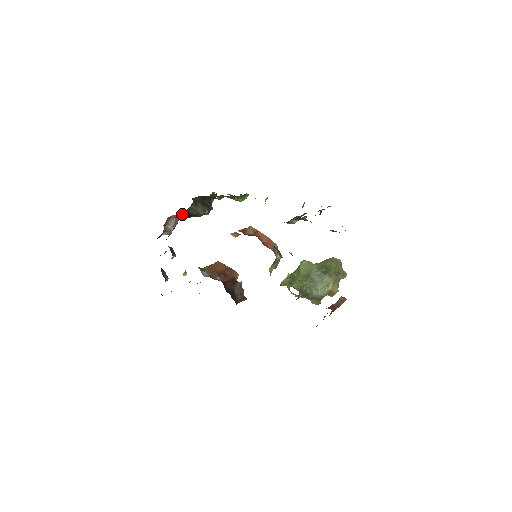
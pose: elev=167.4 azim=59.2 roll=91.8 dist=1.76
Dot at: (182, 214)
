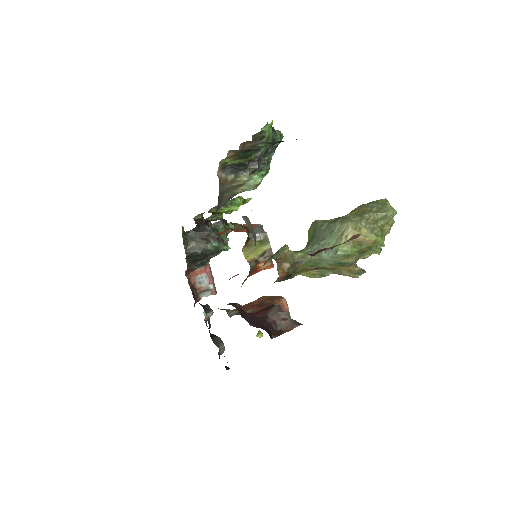
Dot at: (190, 260)
